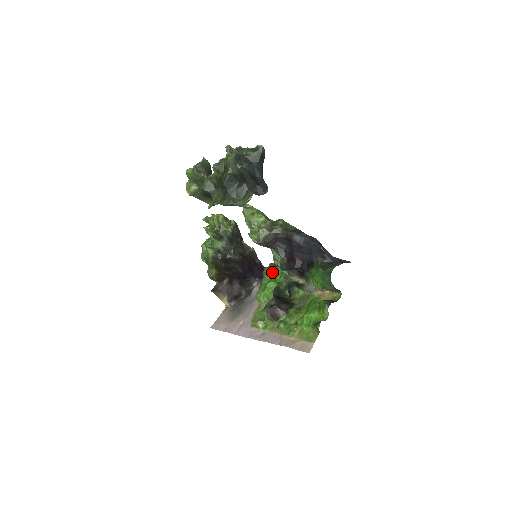
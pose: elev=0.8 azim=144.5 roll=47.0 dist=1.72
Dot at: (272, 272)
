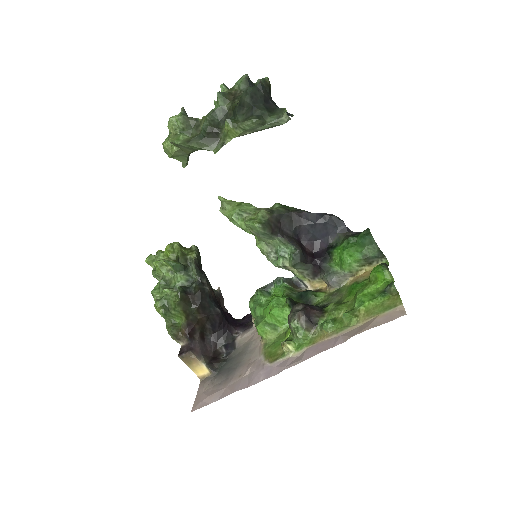
Dot at: (265, 295)
